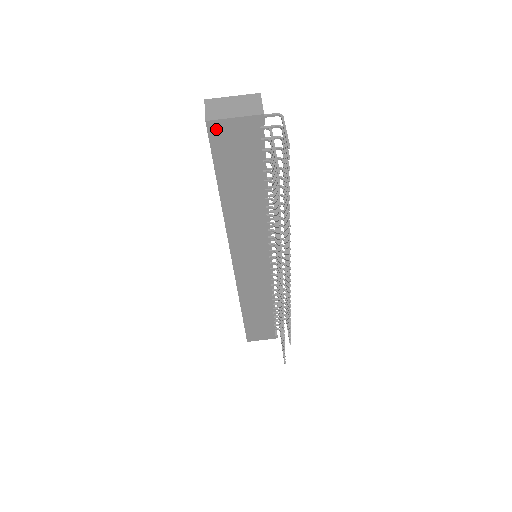
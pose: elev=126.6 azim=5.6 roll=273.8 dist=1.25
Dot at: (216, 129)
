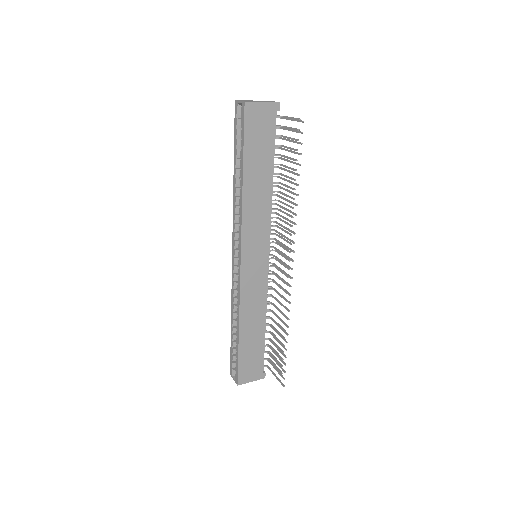
Dot at: (250, 110)
